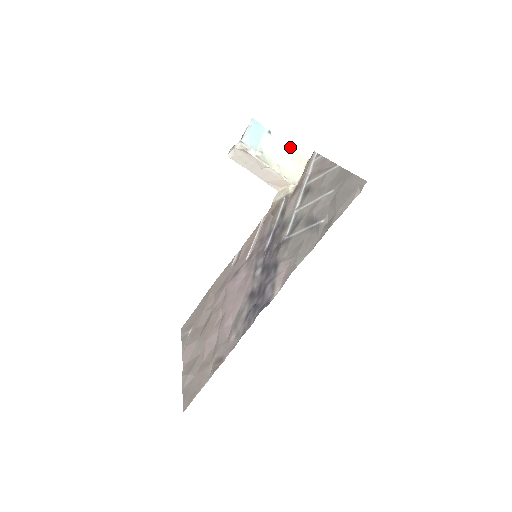
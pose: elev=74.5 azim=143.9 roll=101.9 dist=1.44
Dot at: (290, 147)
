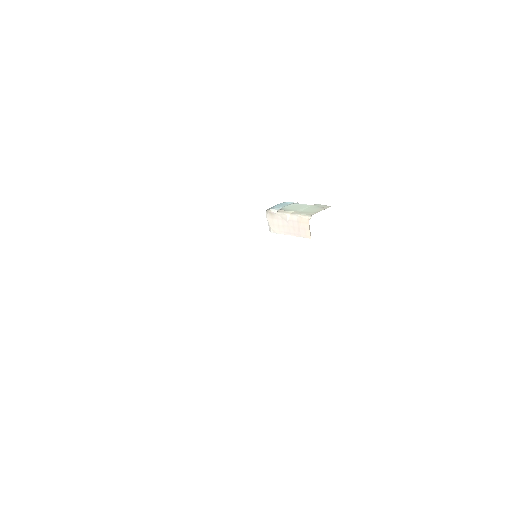
Dot at: (314, 204)
